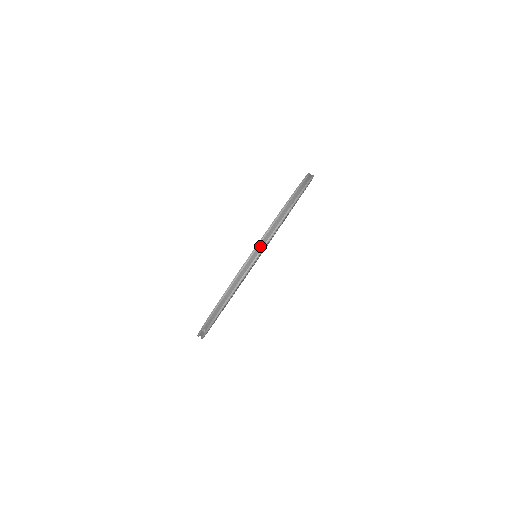
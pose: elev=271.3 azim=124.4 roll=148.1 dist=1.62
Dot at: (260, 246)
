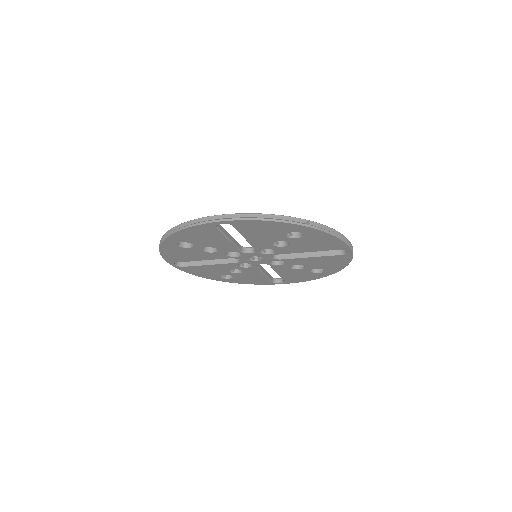
Dot at: (254, 217)
